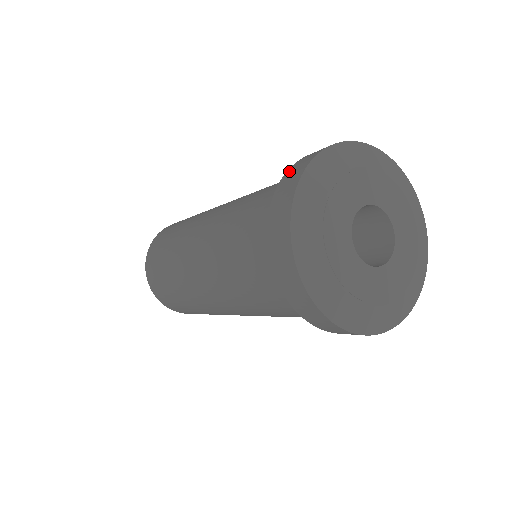
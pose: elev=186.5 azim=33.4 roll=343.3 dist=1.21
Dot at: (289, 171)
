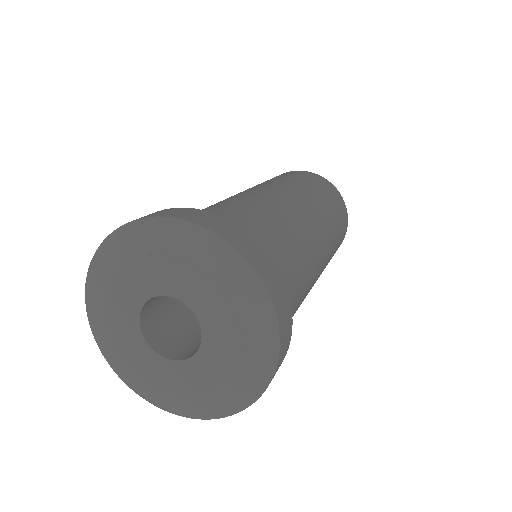
Dot at: occluded
